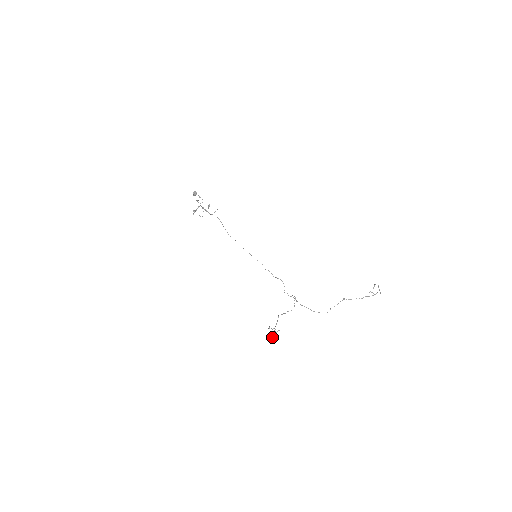
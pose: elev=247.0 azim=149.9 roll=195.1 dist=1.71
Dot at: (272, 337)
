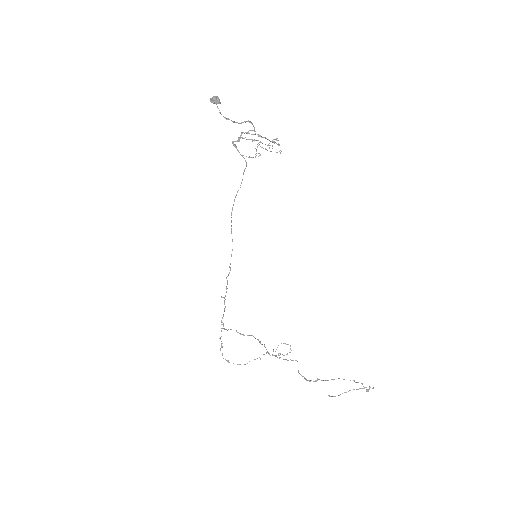
Dot at: occluded
